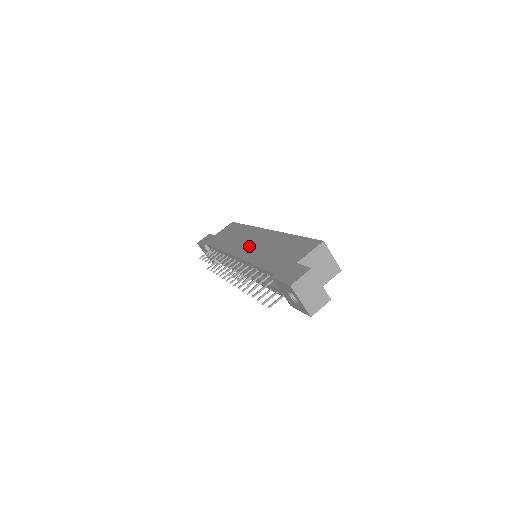
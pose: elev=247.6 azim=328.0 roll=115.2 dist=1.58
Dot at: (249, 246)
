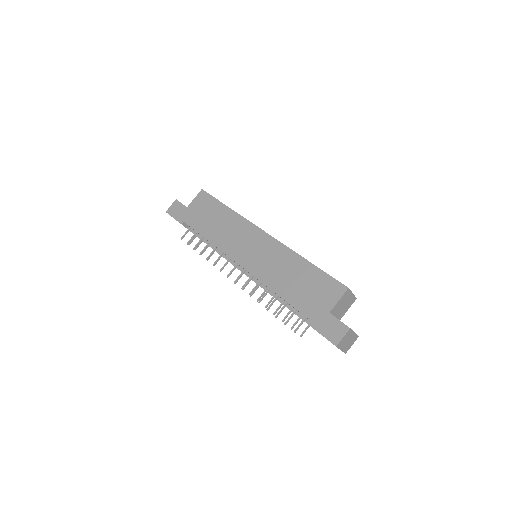
Dot at: (254, 256)
